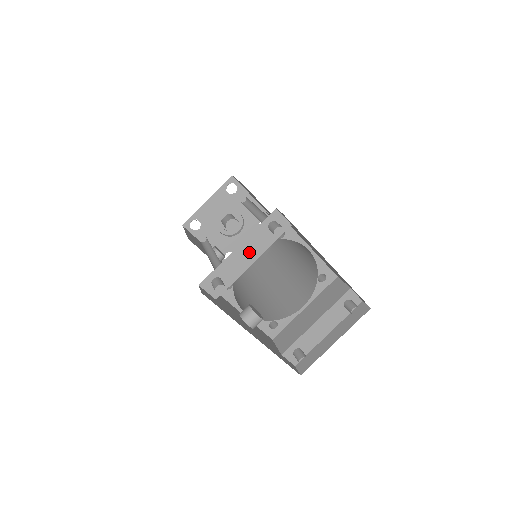
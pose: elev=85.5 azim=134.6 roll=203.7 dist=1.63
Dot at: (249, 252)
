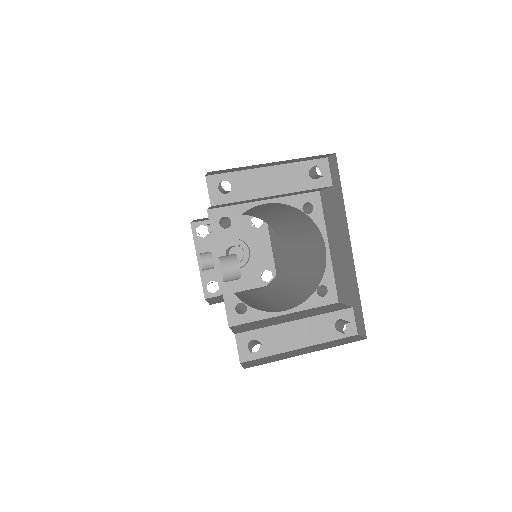
Dot at: (276, 181)
